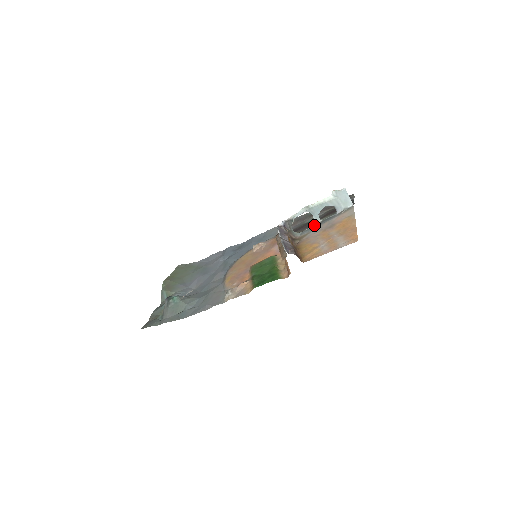
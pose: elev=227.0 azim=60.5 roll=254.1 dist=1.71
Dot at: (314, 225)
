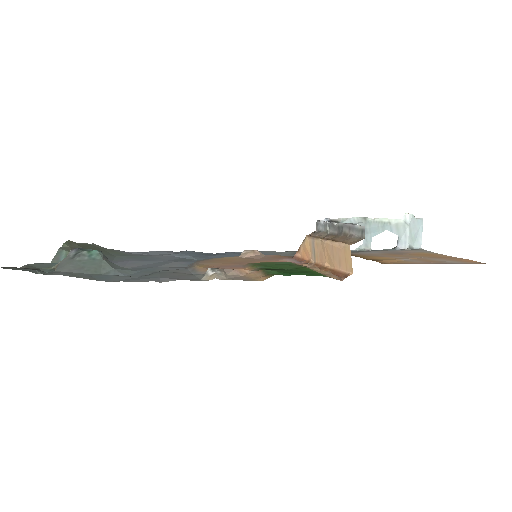
Dot at: (360, 250)
